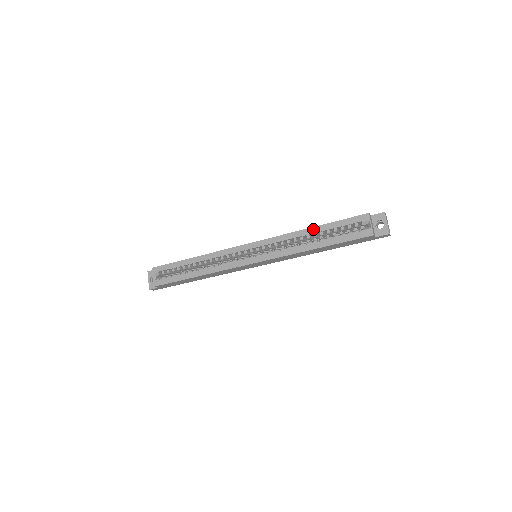
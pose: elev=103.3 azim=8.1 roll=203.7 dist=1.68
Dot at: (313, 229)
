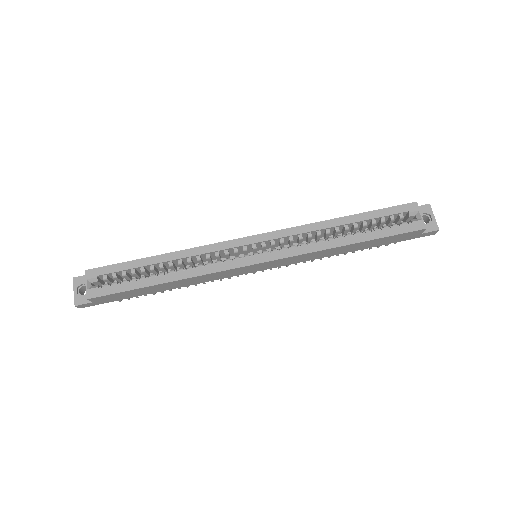
Dot at: (344, 219)
